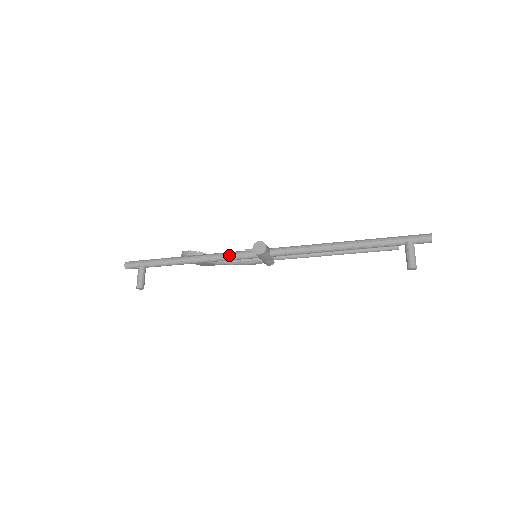
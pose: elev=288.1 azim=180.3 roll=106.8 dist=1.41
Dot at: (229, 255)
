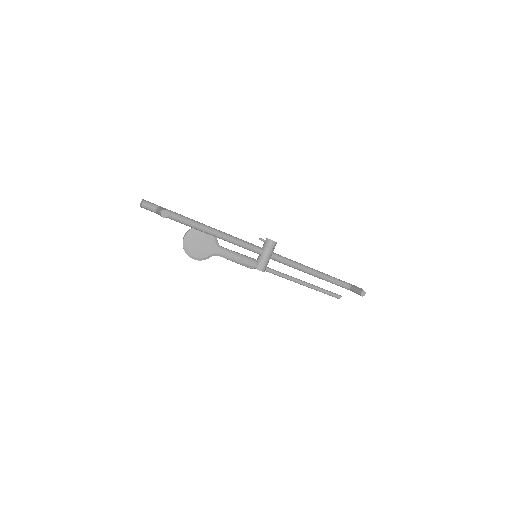
Dot at: (242, 240)
